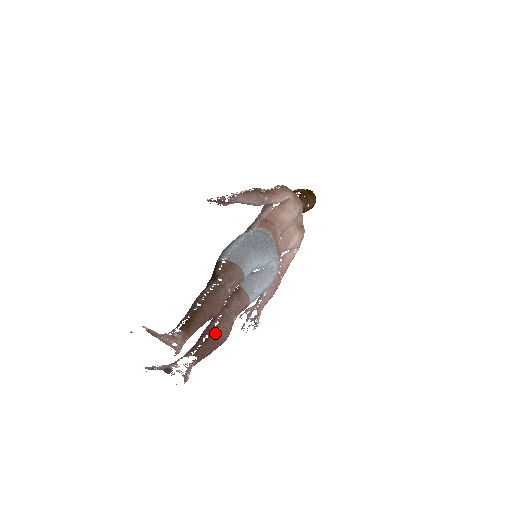
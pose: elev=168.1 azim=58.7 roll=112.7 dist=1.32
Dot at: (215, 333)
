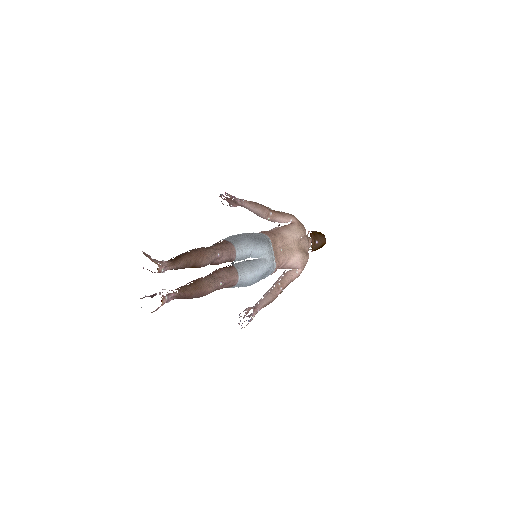
Dot at: (199, 281)
